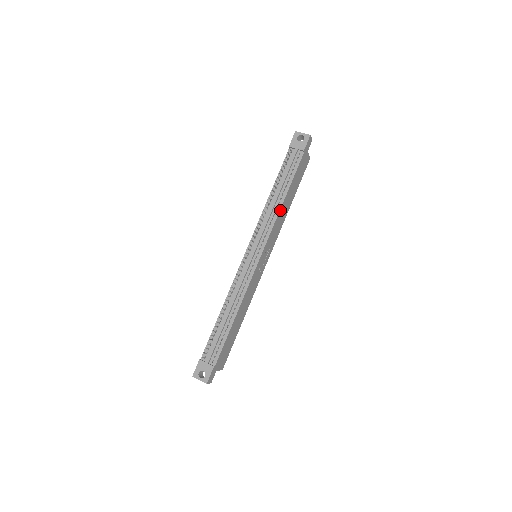
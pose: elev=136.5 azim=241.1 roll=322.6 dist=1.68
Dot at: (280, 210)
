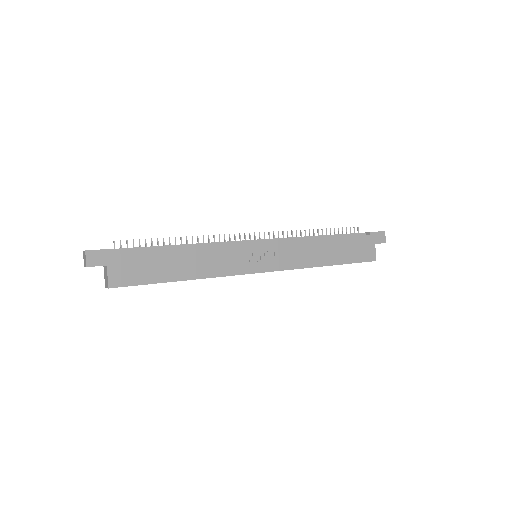
Dot at: (312, 240)
